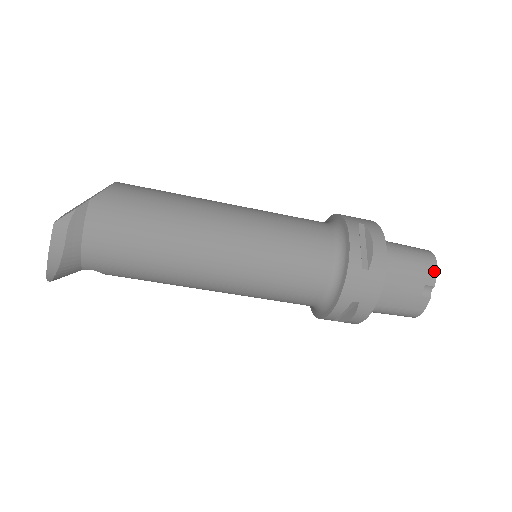
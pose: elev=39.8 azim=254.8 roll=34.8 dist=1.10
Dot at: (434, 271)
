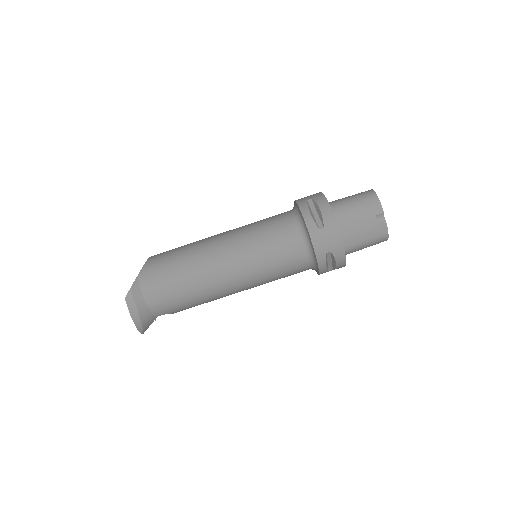
Dot at: (377, 203)
